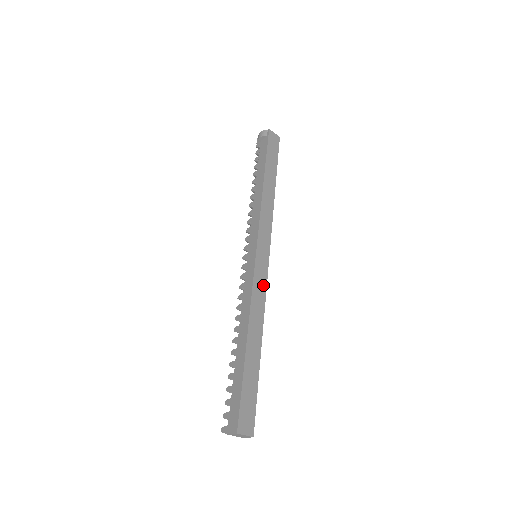
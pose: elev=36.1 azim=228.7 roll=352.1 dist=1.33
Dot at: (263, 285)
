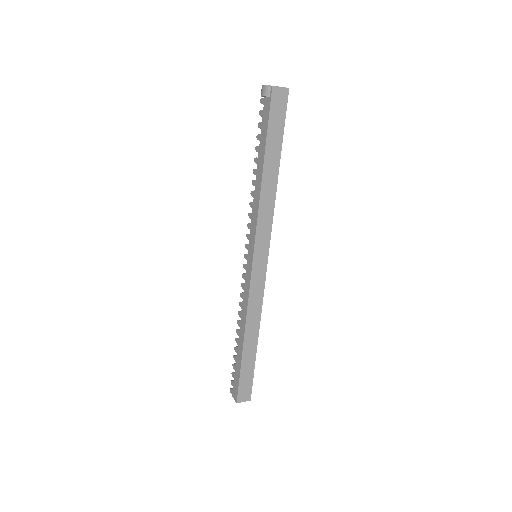
Dot at: (260, 290)
